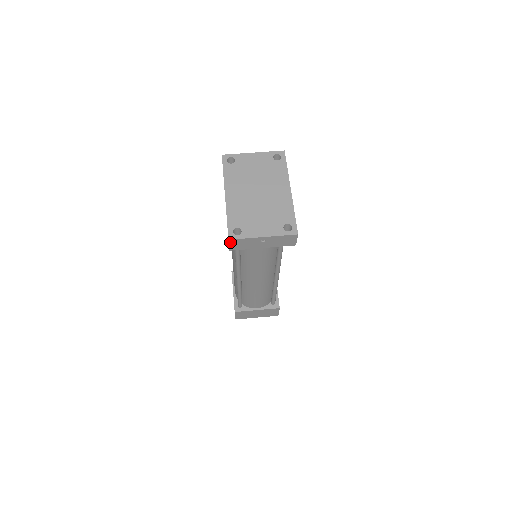
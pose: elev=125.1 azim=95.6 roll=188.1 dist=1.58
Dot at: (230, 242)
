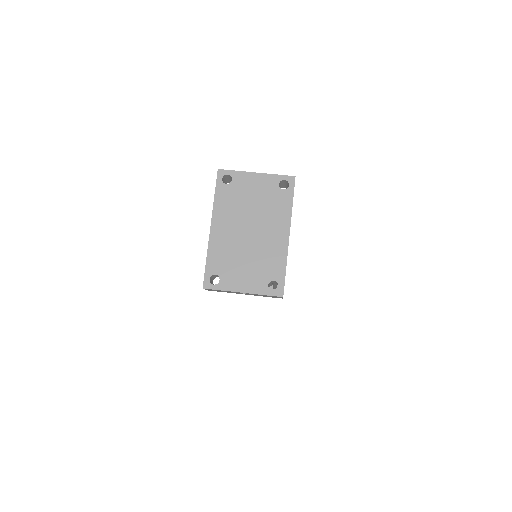
Dot at: (205, 289)
